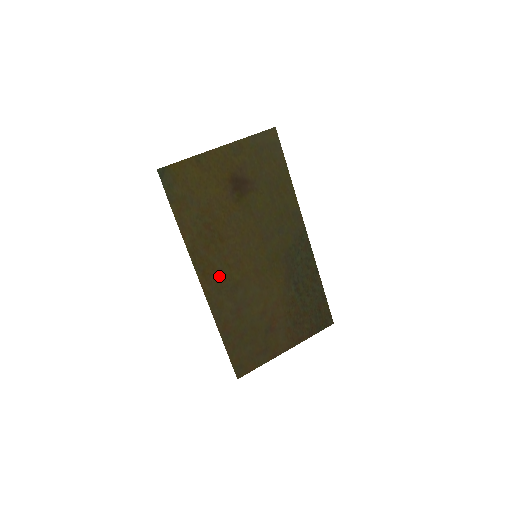
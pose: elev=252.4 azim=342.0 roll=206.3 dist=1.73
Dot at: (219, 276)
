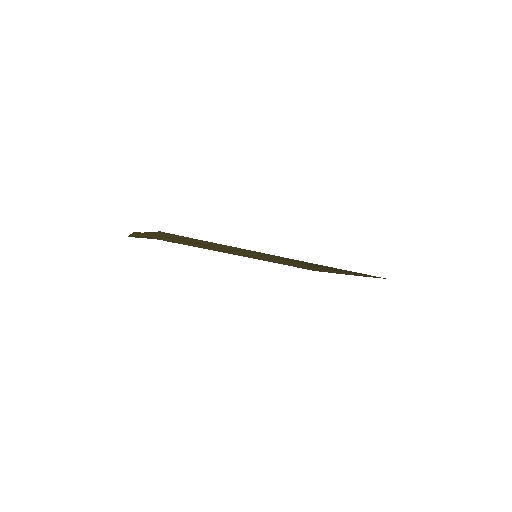
Dot at: occluded
